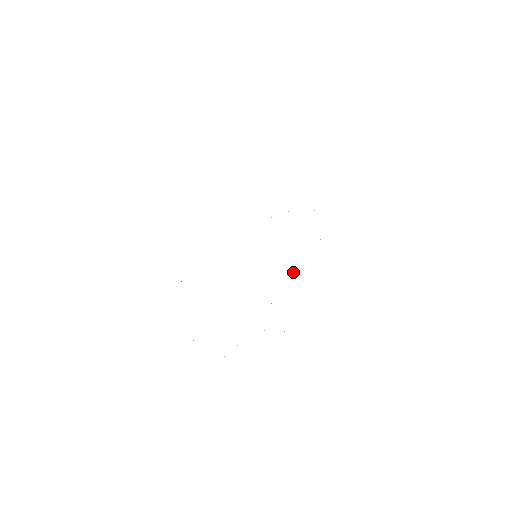
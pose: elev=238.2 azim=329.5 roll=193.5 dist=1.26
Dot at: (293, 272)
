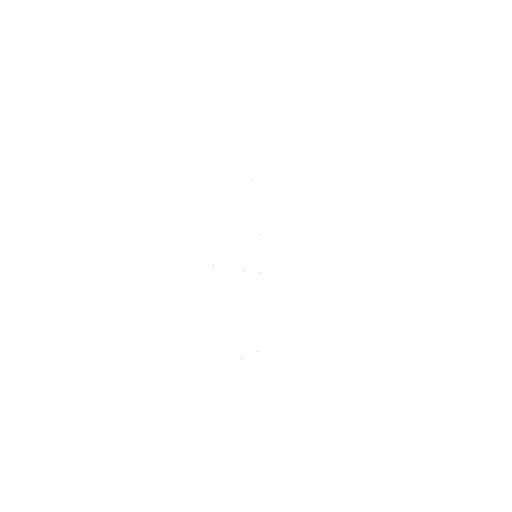
Dot at: occluded
